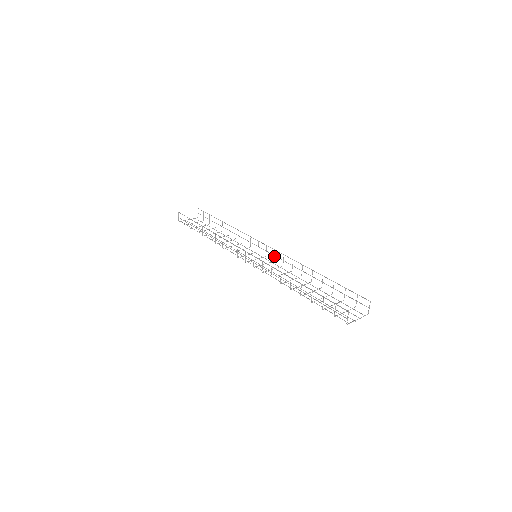
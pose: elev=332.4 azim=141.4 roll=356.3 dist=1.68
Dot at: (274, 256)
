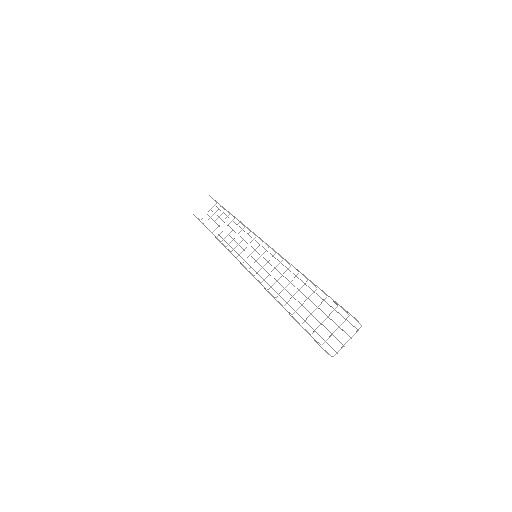
Dot at: occluded
